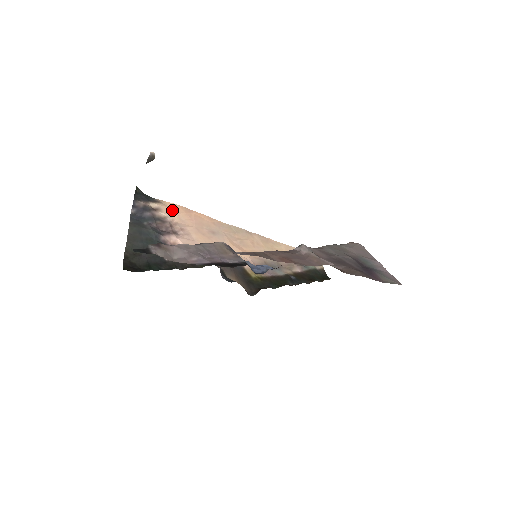
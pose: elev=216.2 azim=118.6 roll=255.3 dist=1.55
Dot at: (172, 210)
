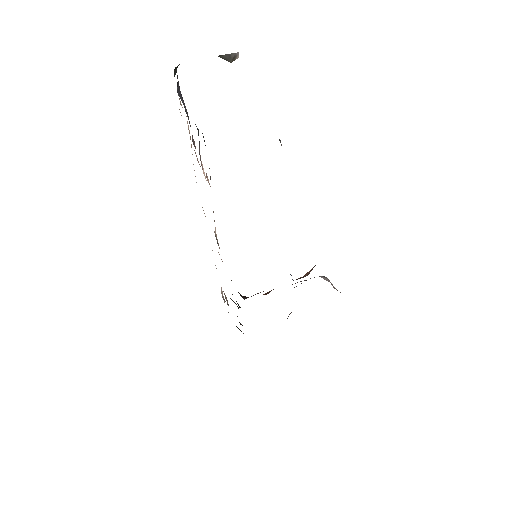
Dot at: occluded
